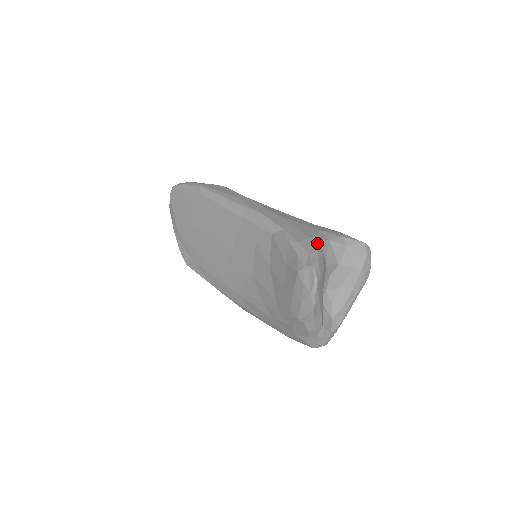
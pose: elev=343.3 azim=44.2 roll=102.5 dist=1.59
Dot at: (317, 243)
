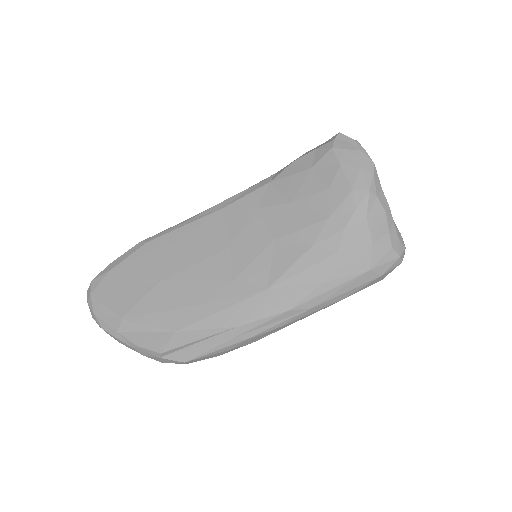
Dot at: occluded
